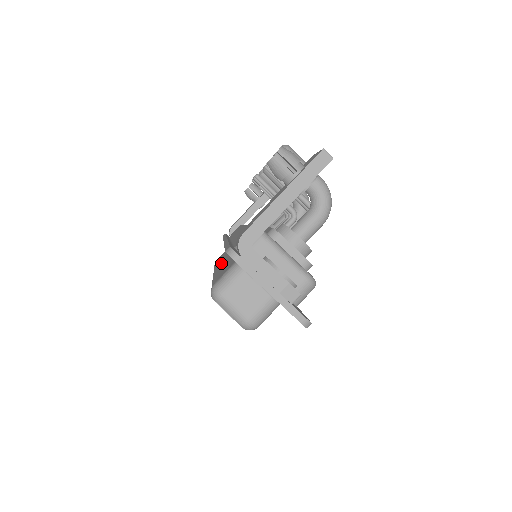
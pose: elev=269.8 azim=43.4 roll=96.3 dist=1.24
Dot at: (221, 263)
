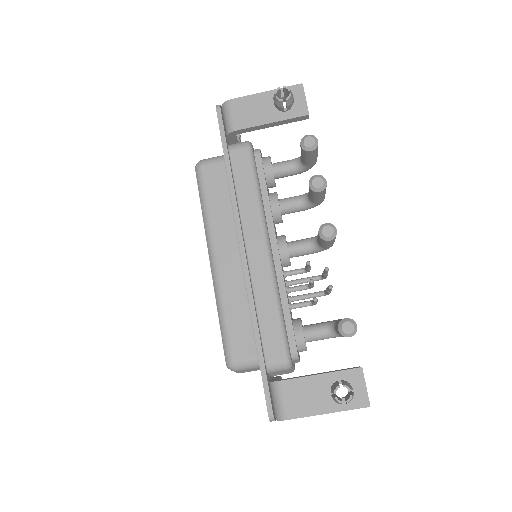
Dot at: (225, 259)
